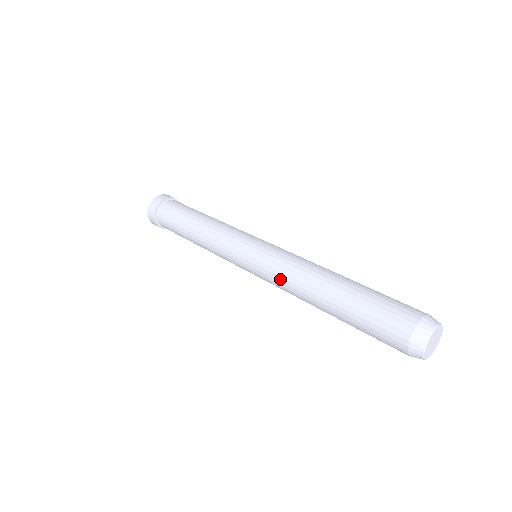
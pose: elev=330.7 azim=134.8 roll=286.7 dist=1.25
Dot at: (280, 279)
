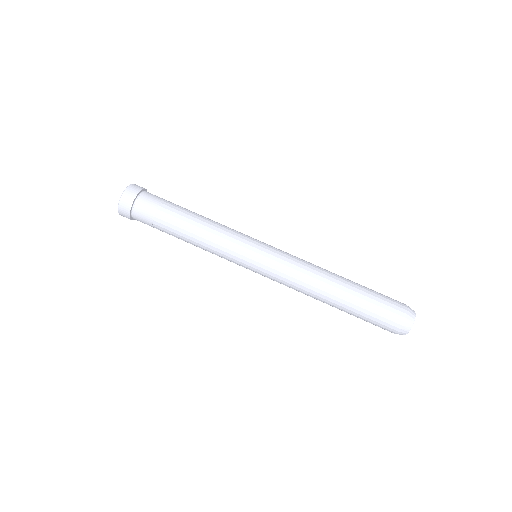
Dot at: (290, 285)
